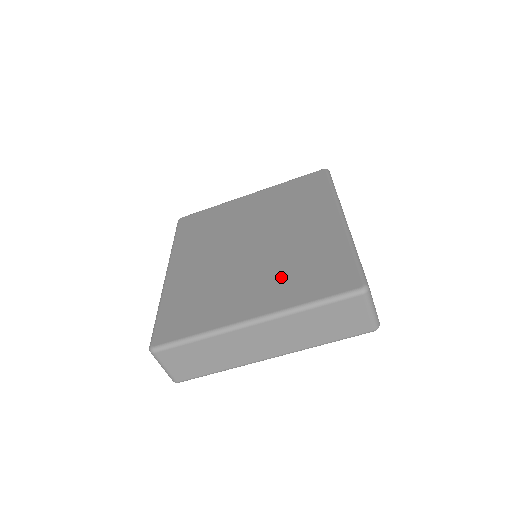
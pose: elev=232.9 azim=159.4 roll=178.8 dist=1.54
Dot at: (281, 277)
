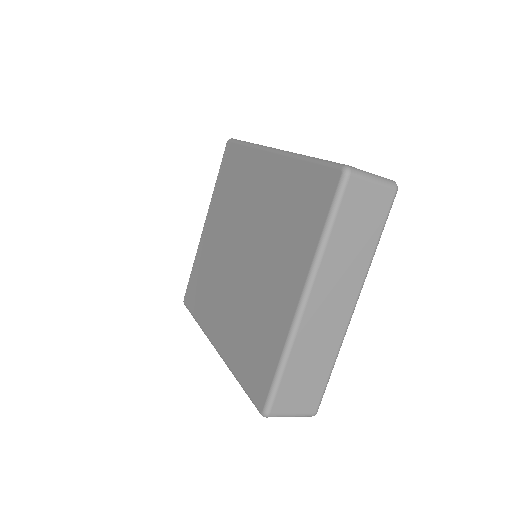
Dot at: (284, 245)
